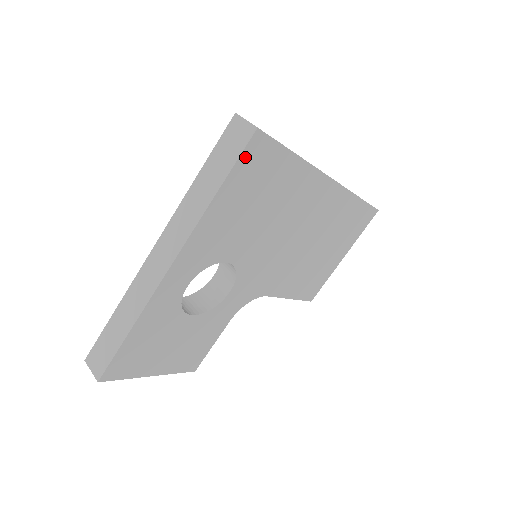
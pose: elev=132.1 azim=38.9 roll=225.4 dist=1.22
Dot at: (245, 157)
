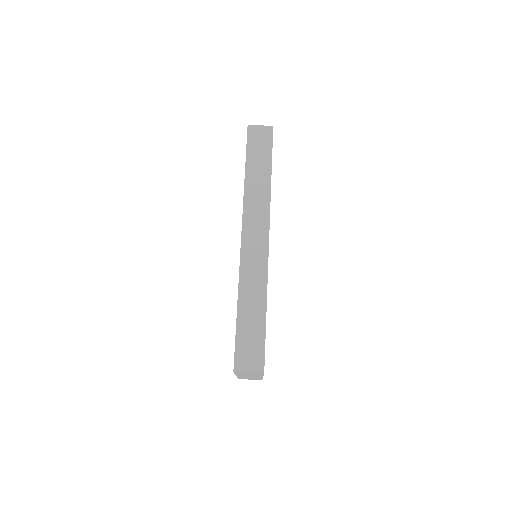
Dot at: occluded
